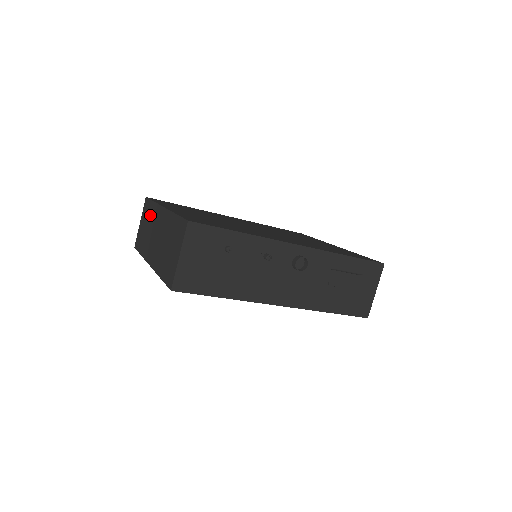
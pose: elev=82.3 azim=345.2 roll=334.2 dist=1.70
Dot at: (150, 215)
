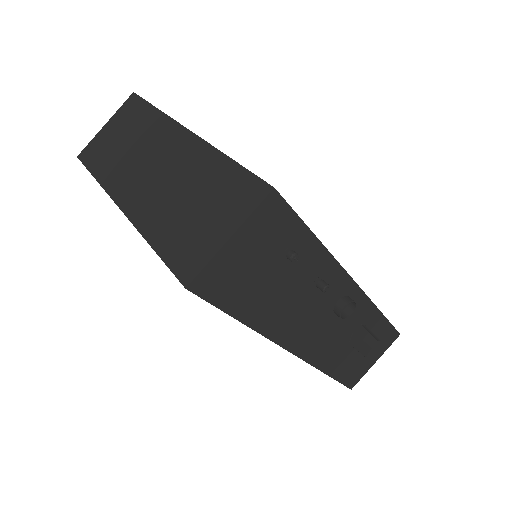
Dot at: (141, 126)
